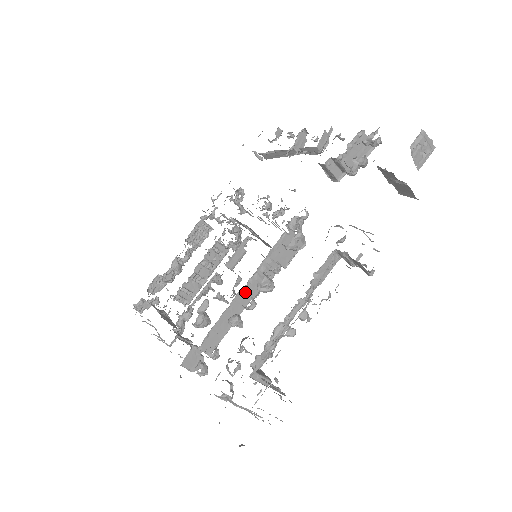
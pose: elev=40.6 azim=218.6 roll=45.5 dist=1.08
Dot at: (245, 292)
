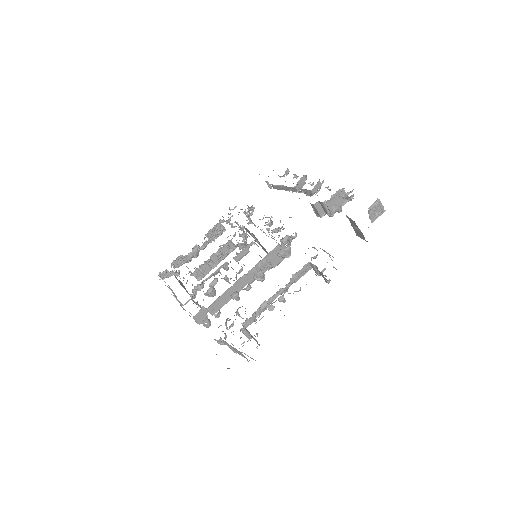
Dot at: (245, 278)
